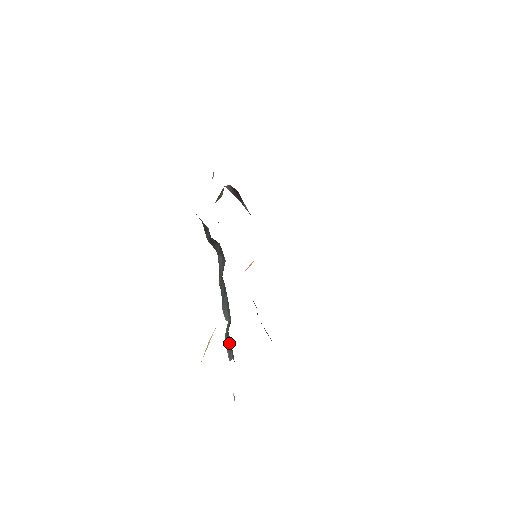
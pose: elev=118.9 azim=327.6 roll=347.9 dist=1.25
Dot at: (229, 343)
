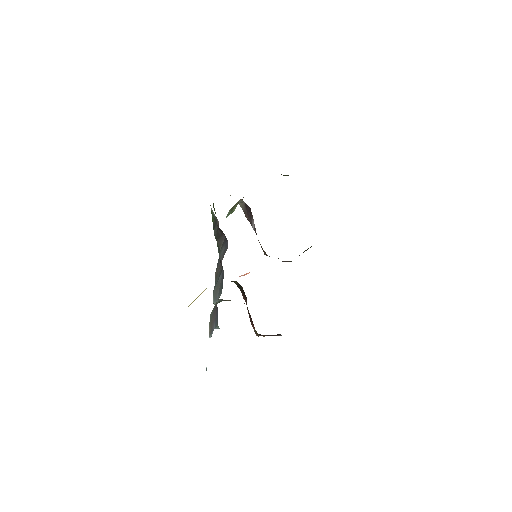
Dot at: (214, 315)
